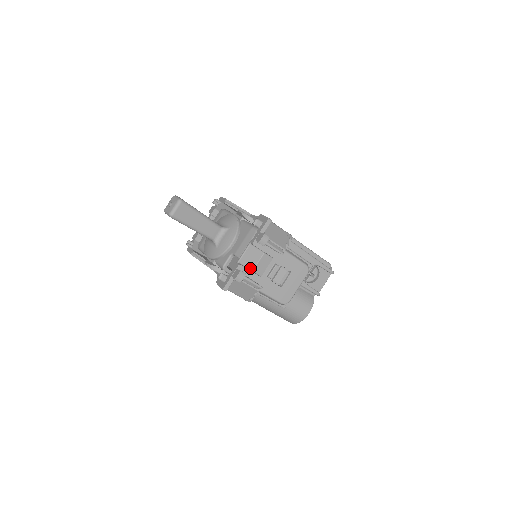
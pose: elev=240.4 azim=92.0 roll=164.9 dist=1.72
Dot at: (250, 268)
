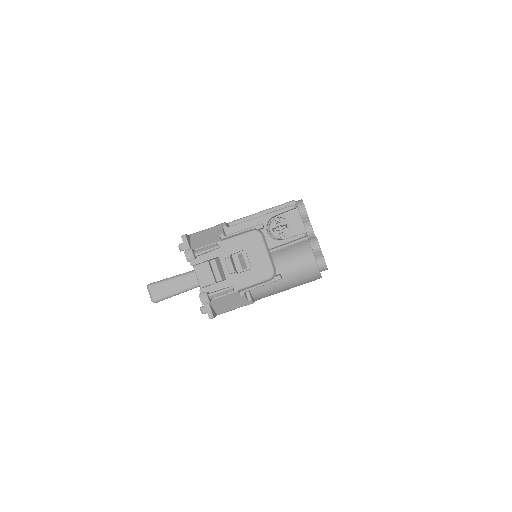
Dot at: (214, 282)
